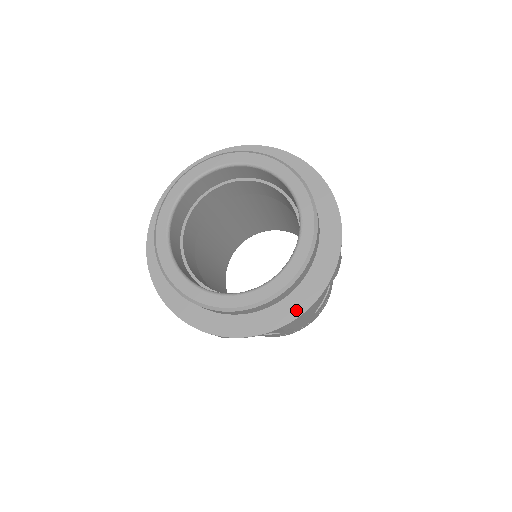
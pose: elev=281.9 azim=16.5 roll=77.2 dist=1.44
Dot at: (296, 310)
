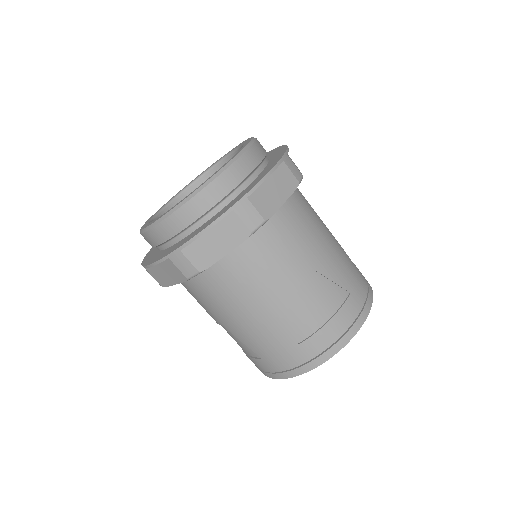
Dot at: (184, 242)
